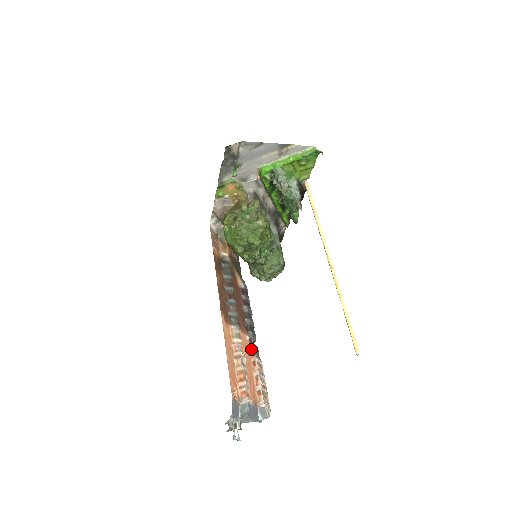
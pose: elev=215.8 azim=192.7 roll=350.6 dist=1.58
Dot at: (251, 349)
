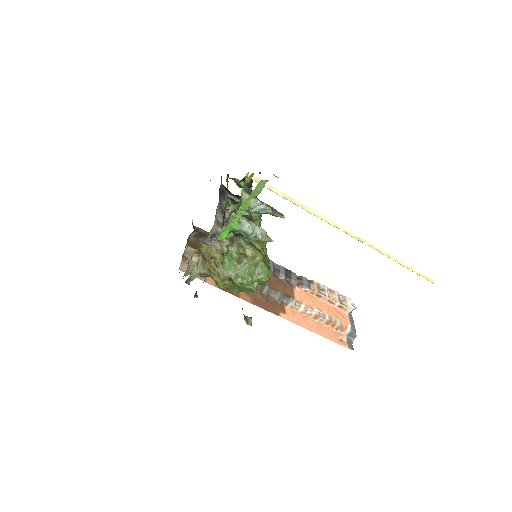
Dot at: (307, 291)
